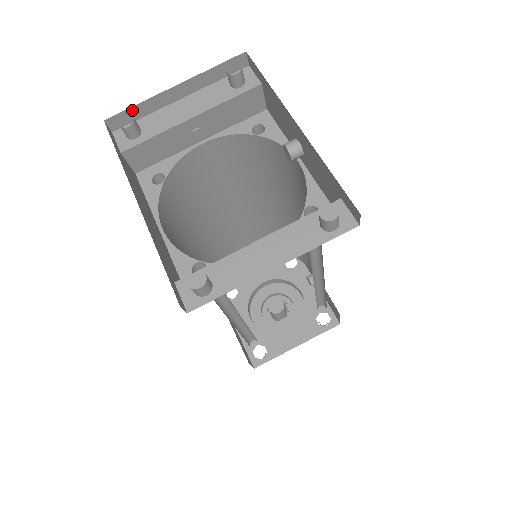
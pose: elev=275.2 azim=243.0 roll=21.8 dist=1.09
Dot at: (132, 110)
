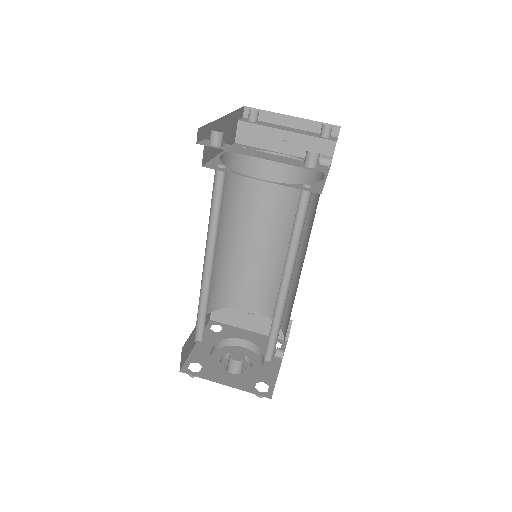
Dot at: (262, 112)
